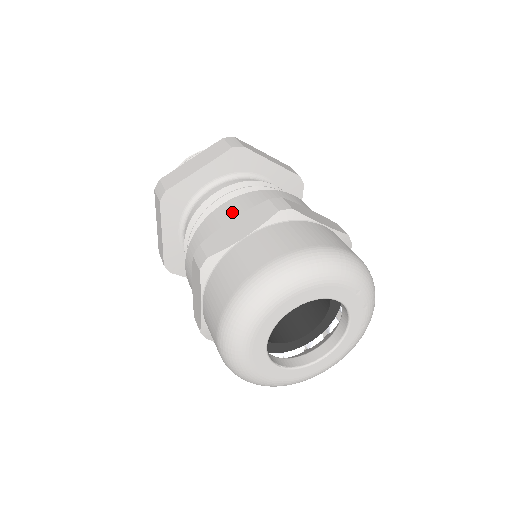
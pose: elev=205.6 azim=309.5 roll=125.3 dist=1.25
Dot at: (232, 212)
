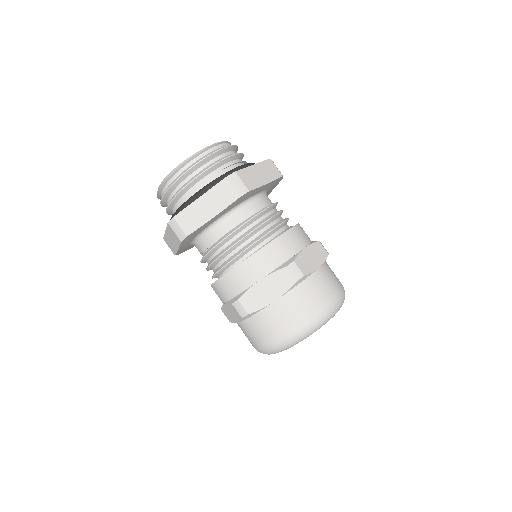
Dot at: (257, 272)
